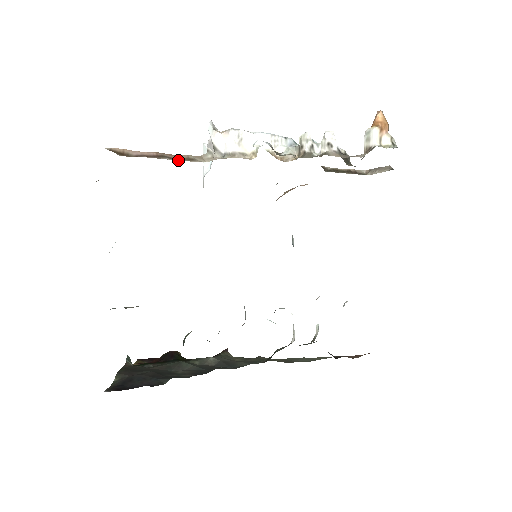
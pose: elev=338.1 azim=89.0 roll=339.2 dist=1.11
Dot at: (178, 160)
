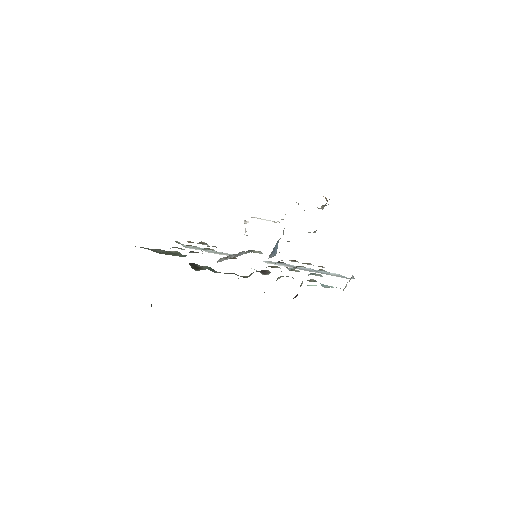
Dot at: occluded
